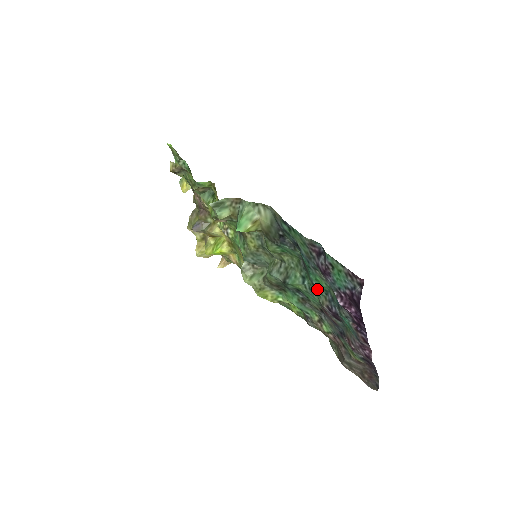
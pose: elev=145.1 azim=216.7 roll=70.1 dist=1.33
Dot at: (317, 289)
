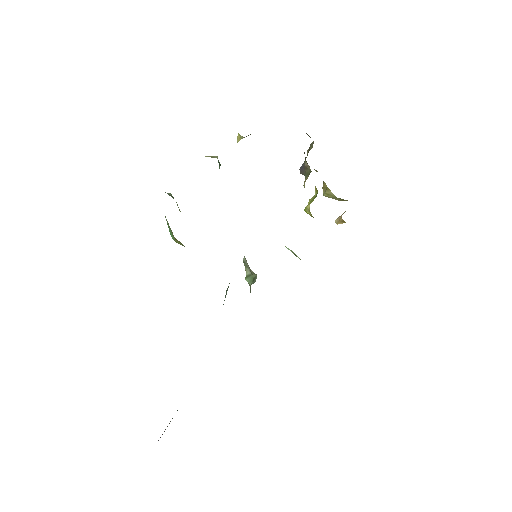
Dot at: occluded
